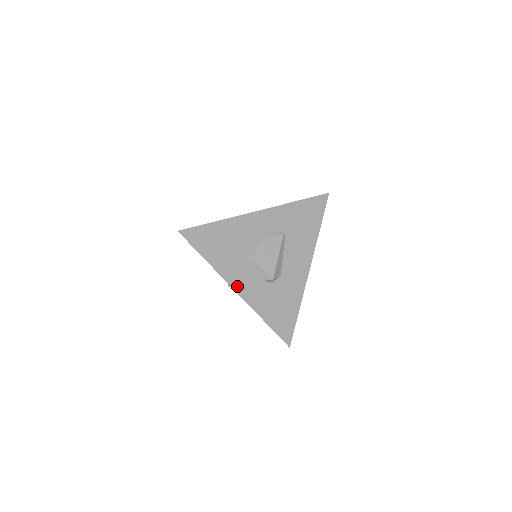
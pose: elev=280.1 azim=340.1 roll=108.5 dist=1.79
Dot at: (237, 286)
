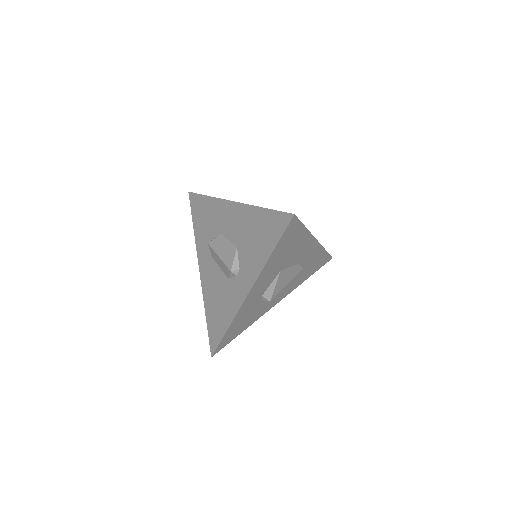
Dot at: (254, 289)
